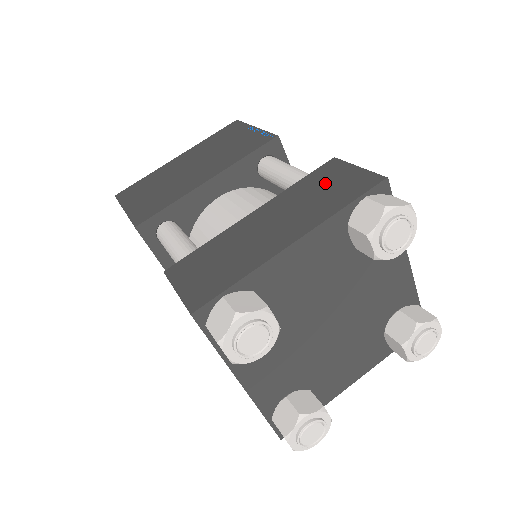
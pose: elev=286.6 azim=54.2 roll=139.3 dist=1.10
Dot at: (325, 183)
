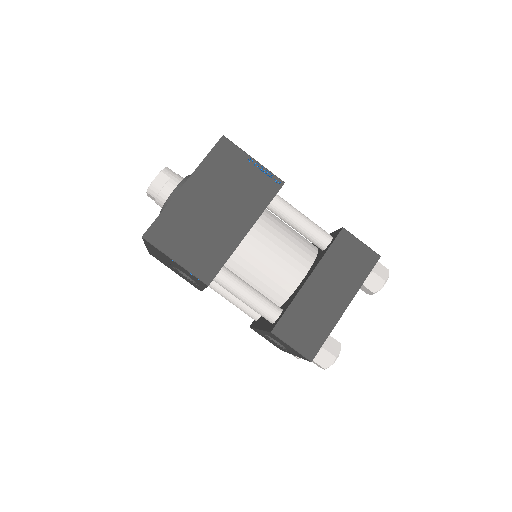
Dot at: (347, 256)
